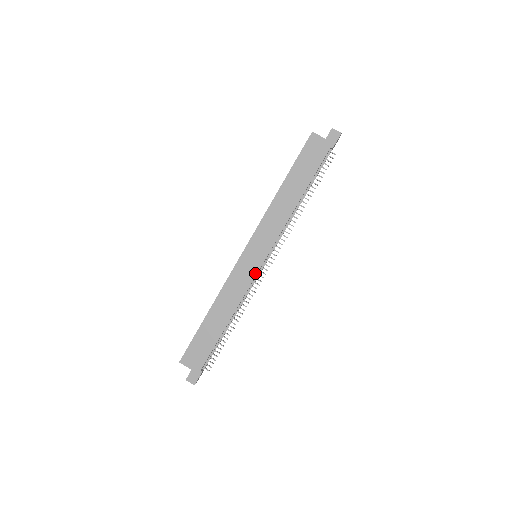
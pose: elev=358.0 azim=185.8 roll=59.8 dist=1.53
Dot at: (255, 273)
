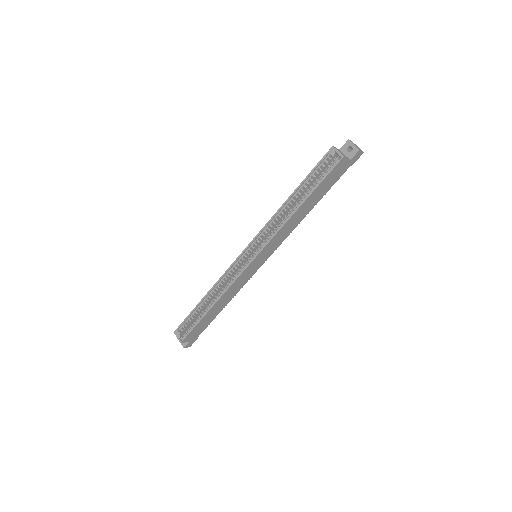
Dot at: occluded
